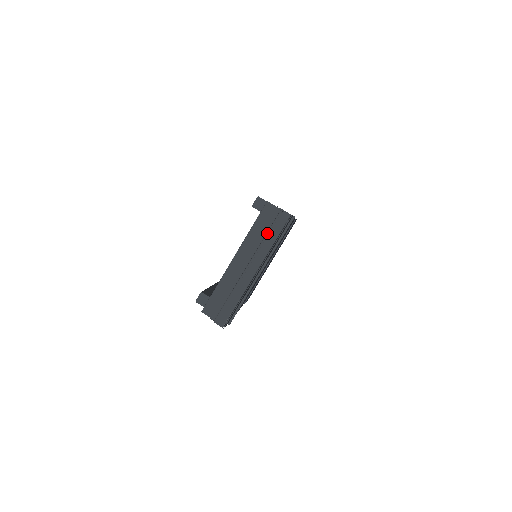
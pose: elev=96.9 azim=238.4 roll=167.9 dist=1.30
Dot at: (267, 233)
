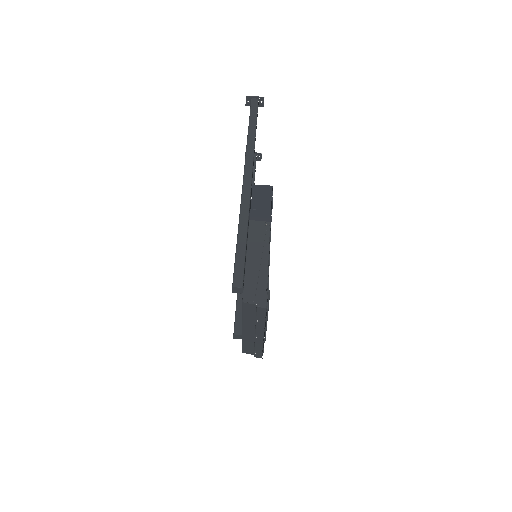
Dot at: (256, 319)
